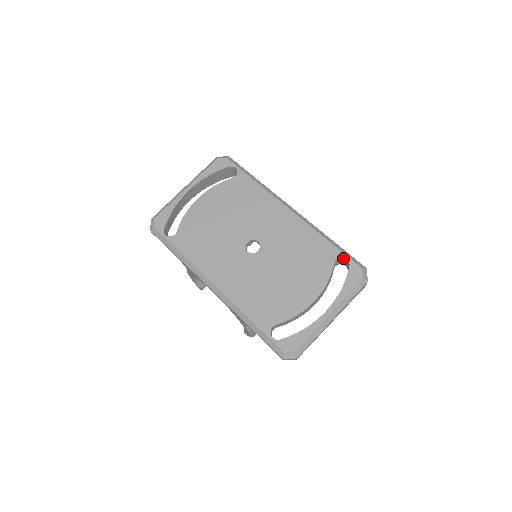
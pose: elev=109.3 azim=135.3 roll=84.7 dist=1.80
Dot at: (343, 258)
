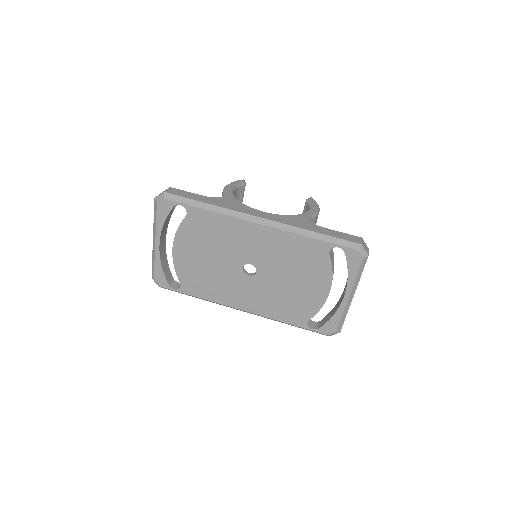
Dot at: (335, 246)
